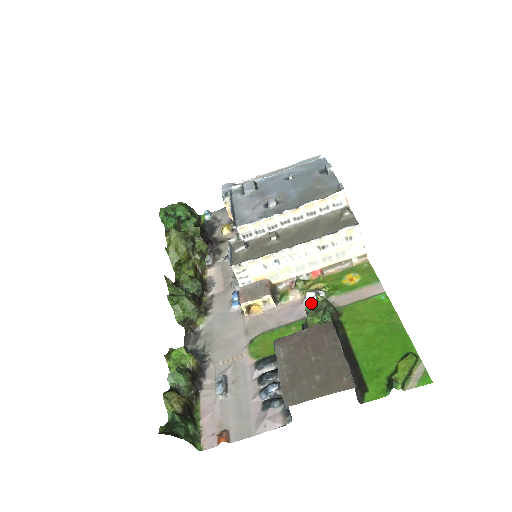
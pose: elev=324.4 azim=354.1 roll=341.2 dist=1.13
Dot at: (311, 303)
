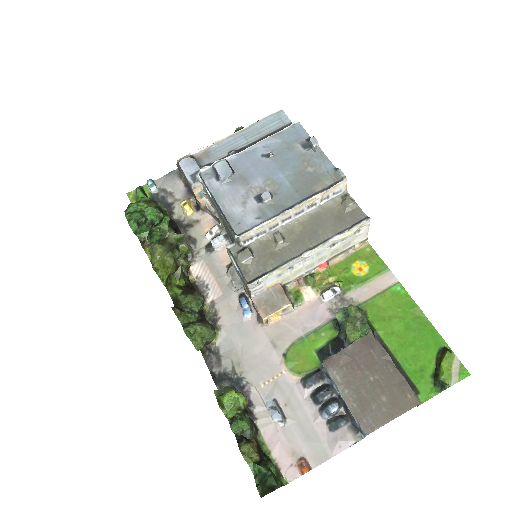
Dot at: (340, 311)
